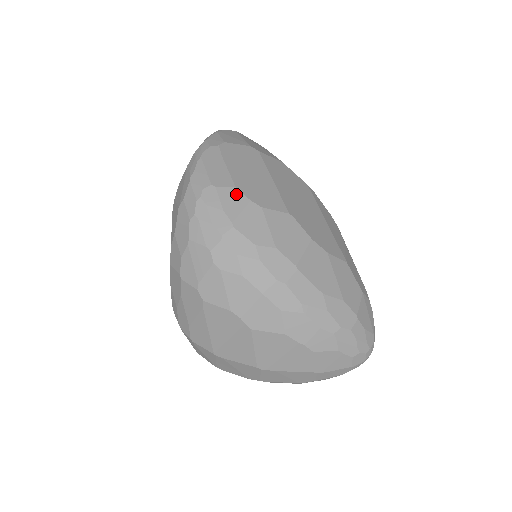
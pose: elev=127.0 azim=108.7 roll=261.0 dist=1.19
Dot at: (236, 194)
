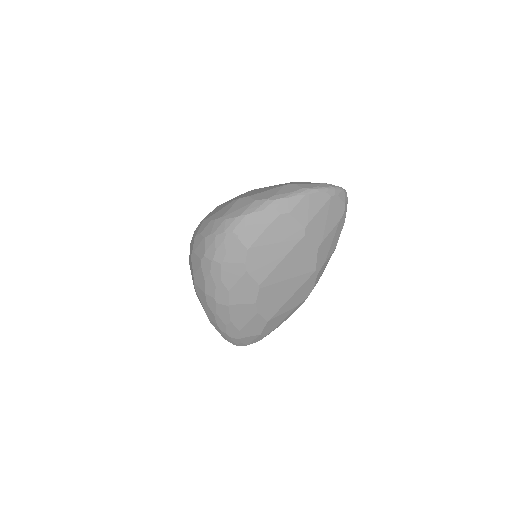
Dot at: (243, 253)
